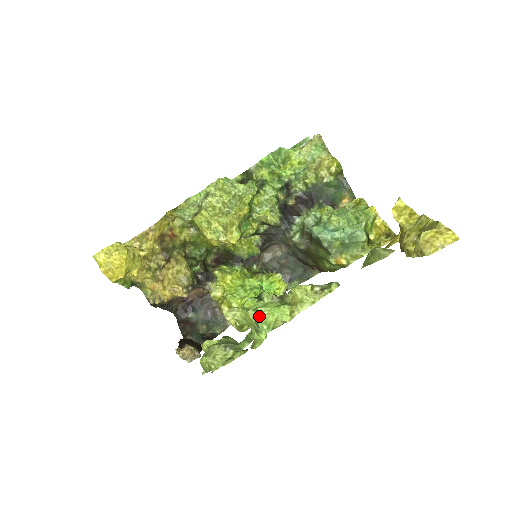
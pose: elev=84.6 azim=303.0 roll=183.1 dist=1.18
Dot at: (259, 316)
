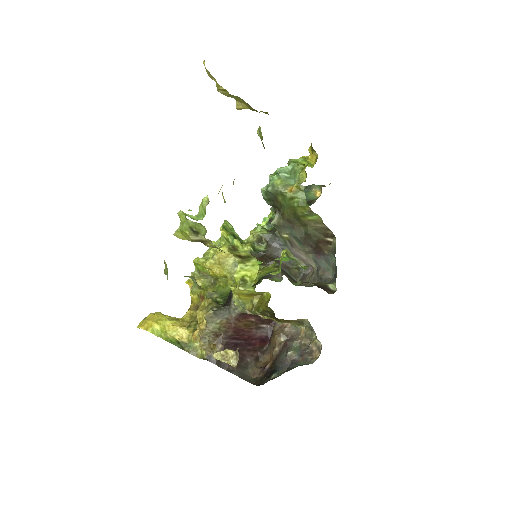
Dot at: (195, 217)
